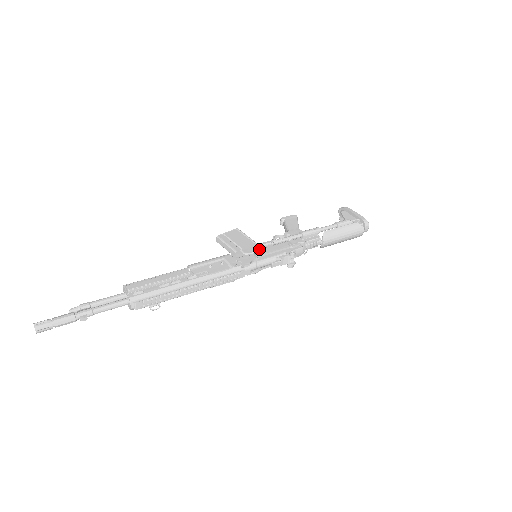
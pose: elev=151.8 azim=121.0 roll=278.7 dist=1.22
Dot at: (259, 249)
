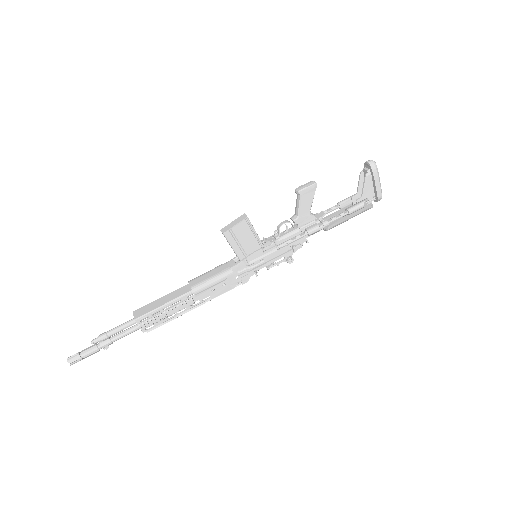
Dot at: (261, 256)
